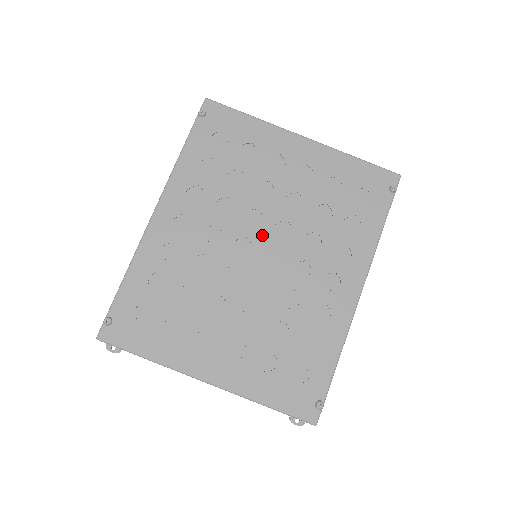
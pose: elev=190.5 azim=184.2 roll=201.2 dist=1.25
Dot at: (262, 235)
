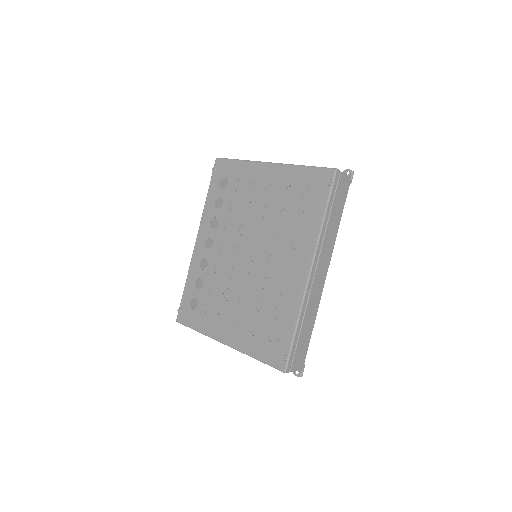
Dot at: (248, 242)
